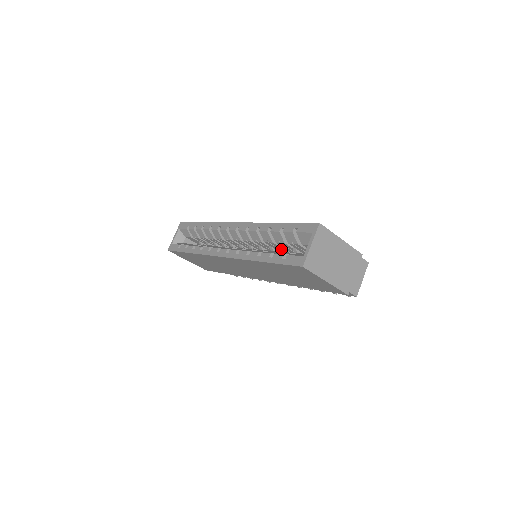
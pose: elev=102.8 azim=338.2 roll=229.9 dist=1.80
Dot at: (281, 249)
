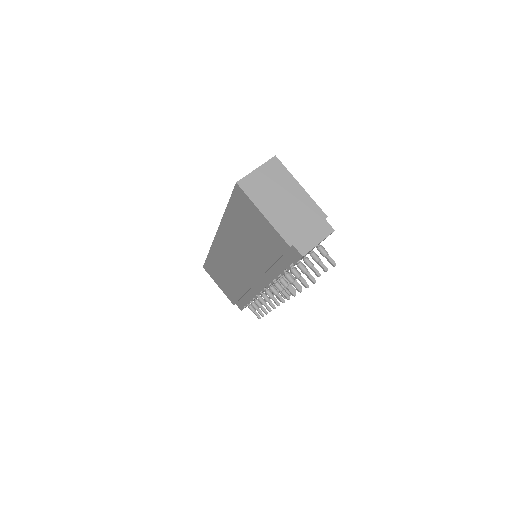
Dot at: occluded
